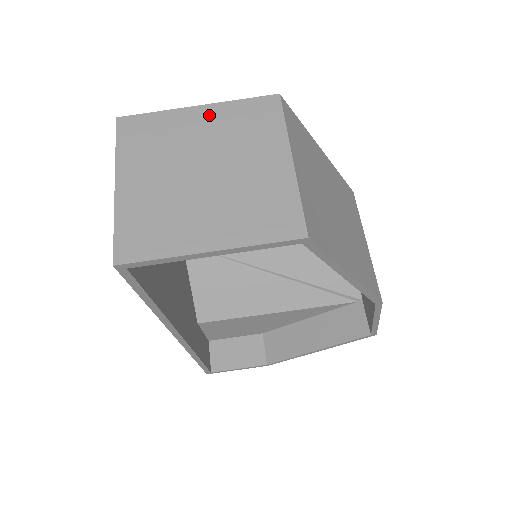
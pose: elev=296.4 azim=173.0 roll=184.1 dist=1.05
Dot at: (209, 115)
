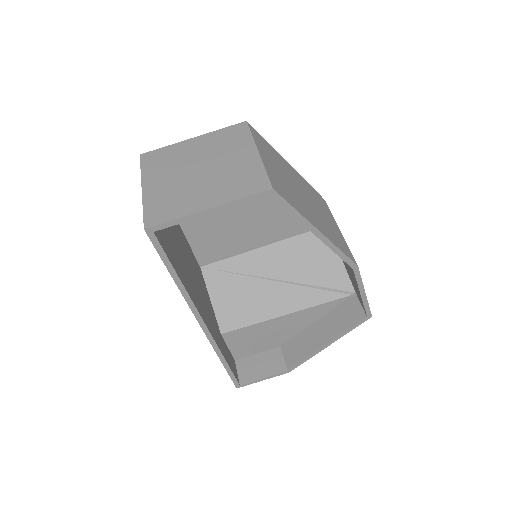
Dot at: (201, 141)
